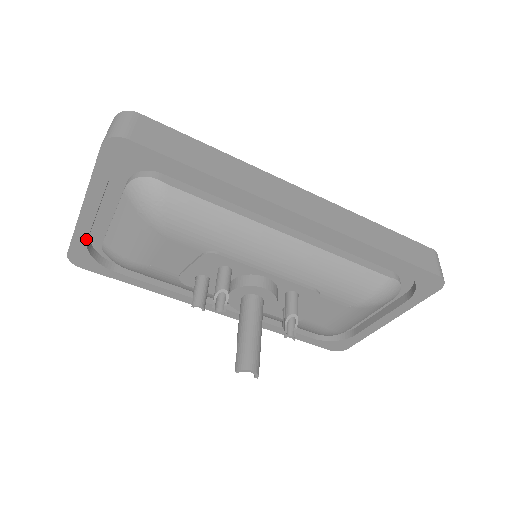
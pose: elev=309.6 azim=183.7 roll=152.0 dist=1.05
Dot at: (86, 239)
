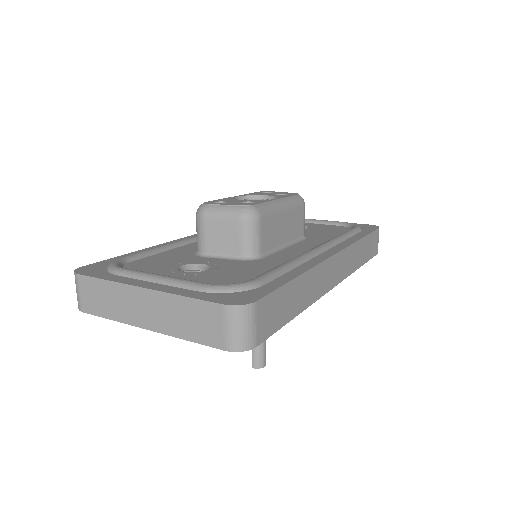
Dot at: occluded
